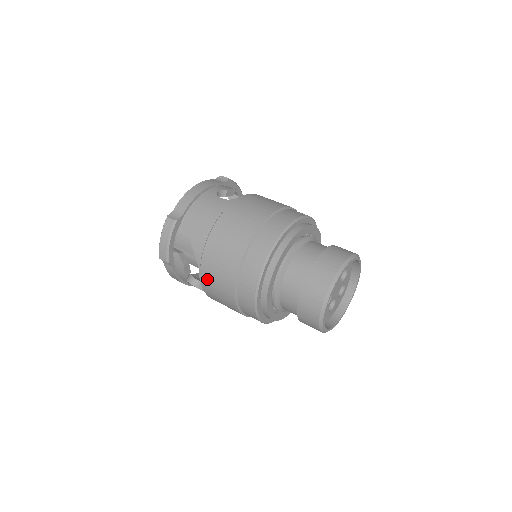
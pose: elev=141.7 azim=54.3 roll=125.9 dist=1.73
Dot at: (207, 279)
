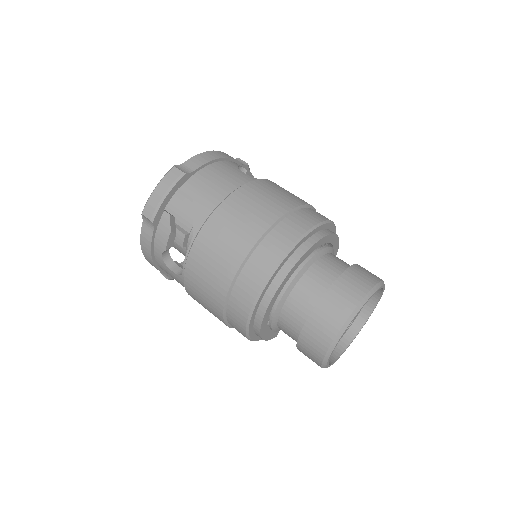
Dot at: (199, 254)
